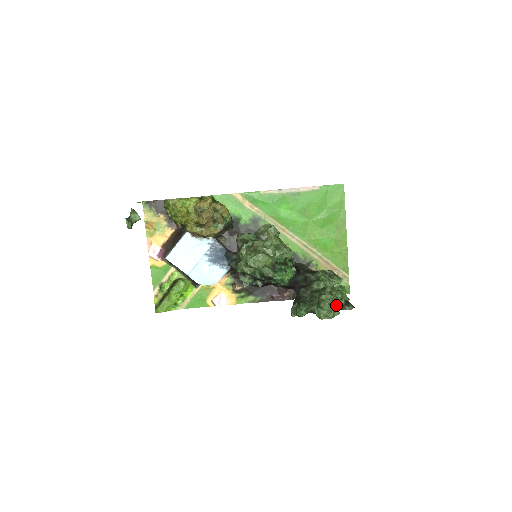
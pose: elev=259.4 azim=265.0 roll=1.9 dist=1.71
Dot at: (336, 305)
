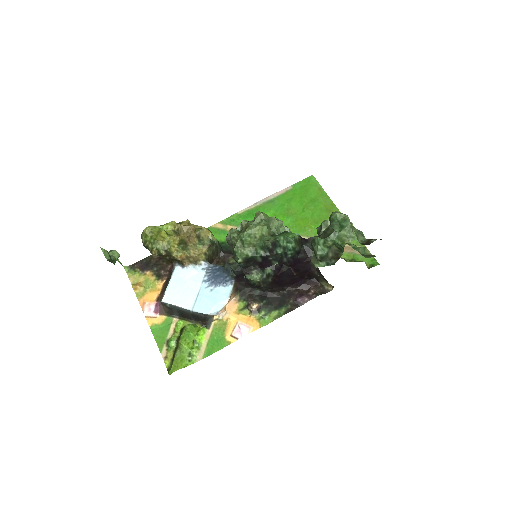
Dot at: occluded
